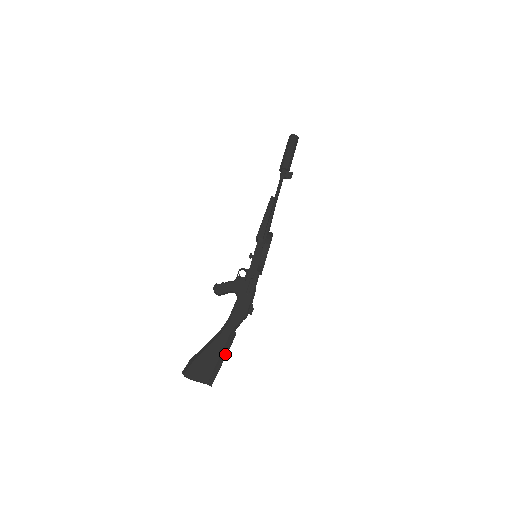
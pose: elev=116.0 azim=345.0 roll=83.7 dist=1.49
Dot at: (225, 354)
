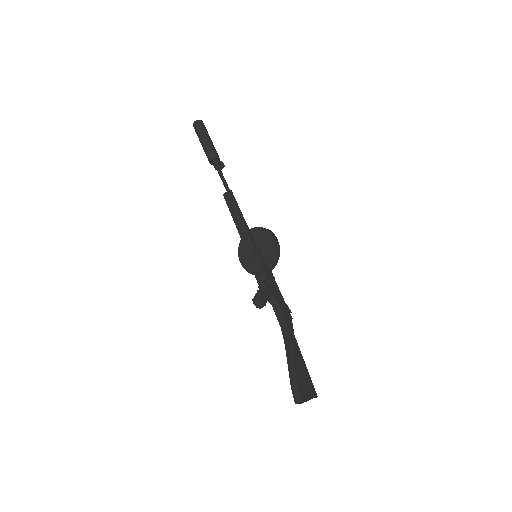
Dot at: (304, 361)
